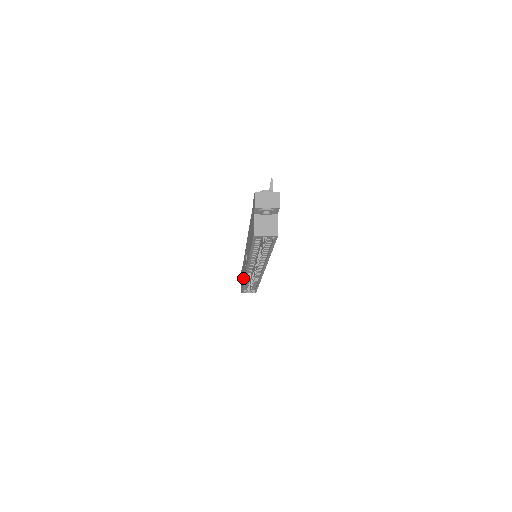
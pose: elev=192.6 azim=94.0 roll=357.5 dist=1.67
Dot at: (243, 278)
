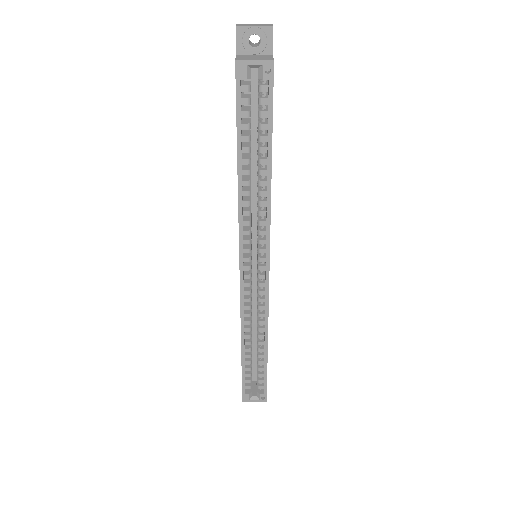
Dot at: occluded
